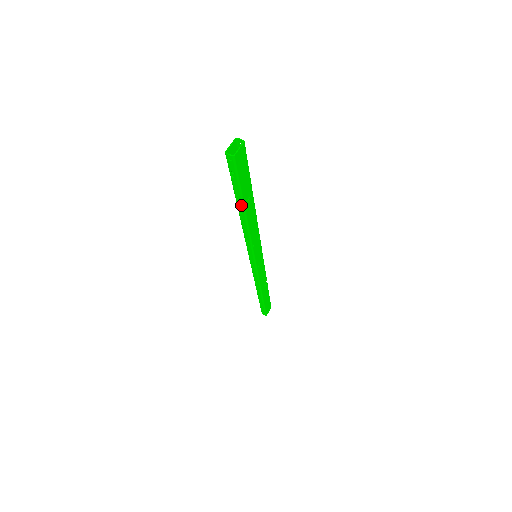
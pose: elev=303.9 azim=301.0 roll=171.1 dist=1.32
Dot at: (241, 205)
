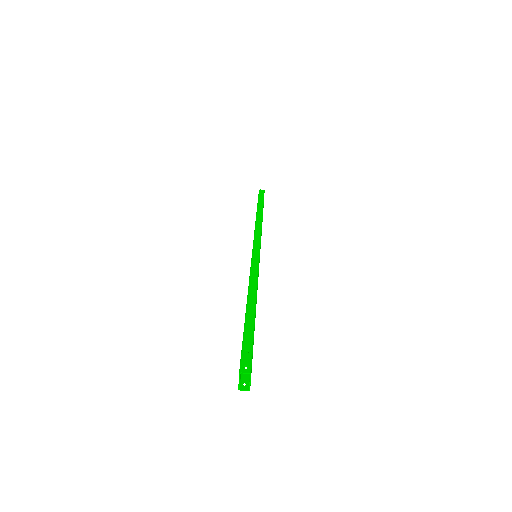
Dot at: occluded
